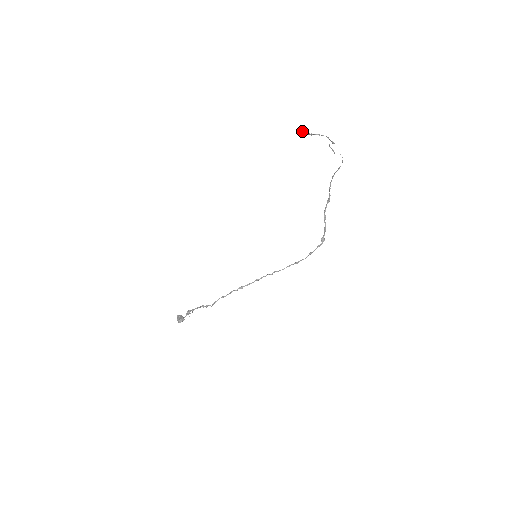
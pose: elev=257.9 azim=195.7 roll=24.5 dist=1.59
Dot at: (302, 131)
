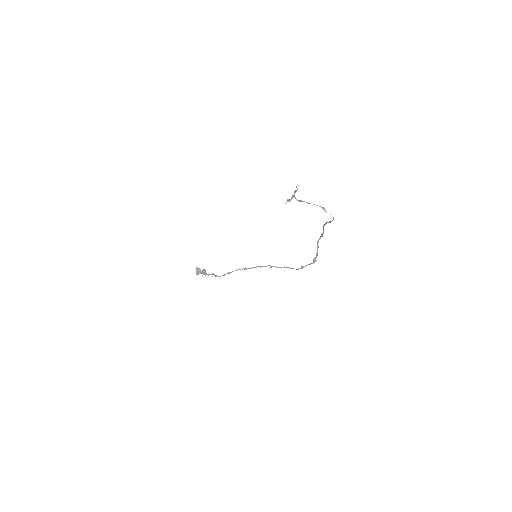
Dot at: (291, 198)
